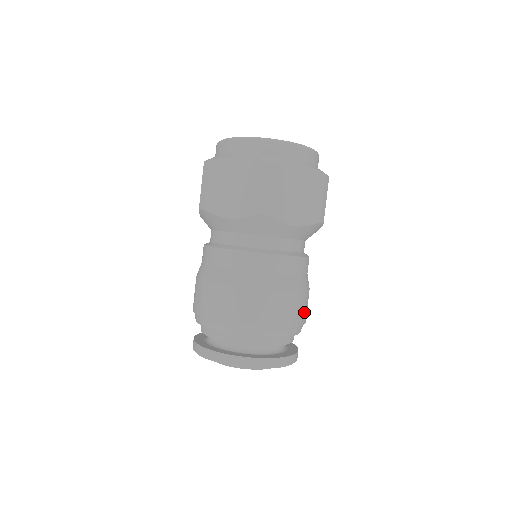
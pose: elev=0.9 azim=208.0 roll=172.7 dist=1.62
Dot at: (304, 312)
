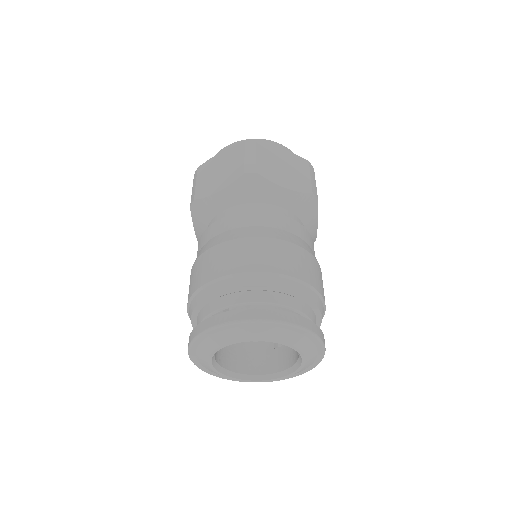
Dot at: (318, 280)
